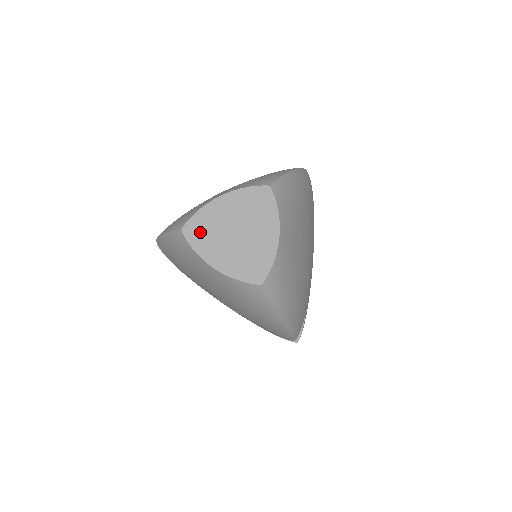
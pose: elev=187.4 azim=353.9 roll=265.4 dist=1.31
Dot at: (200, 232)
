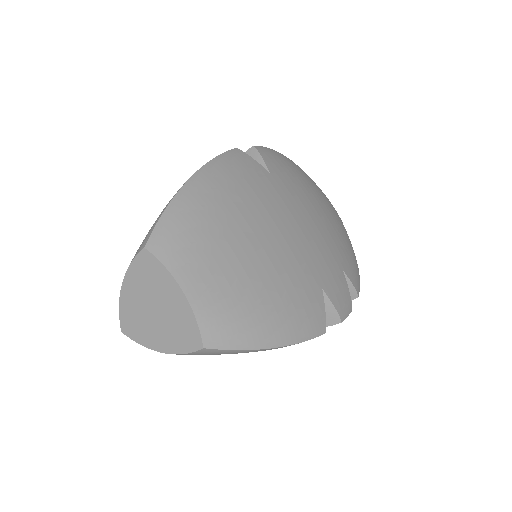
Dot at: (133, 326)
